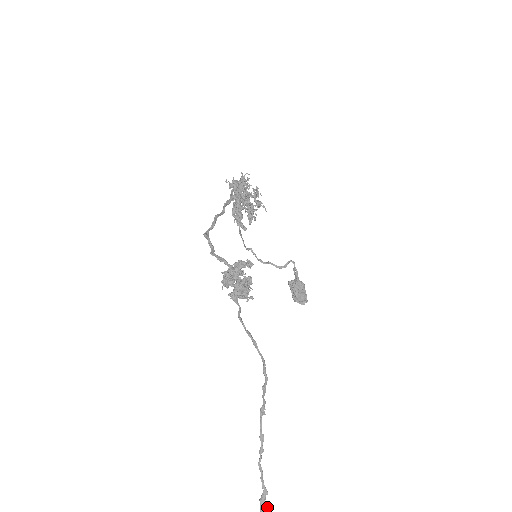
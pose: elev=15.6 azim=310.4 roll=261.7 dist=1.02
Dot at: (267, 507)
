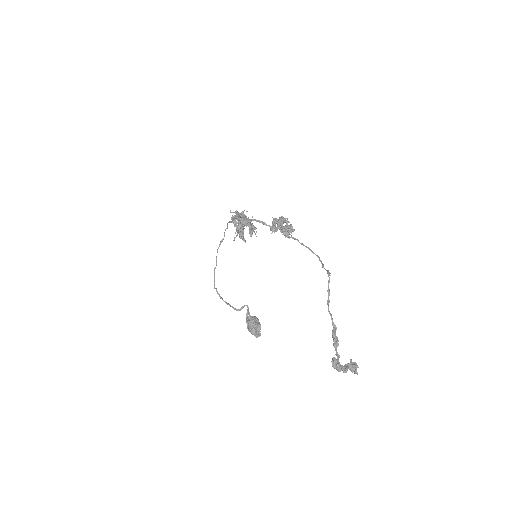
Dot at: (337, 339)
